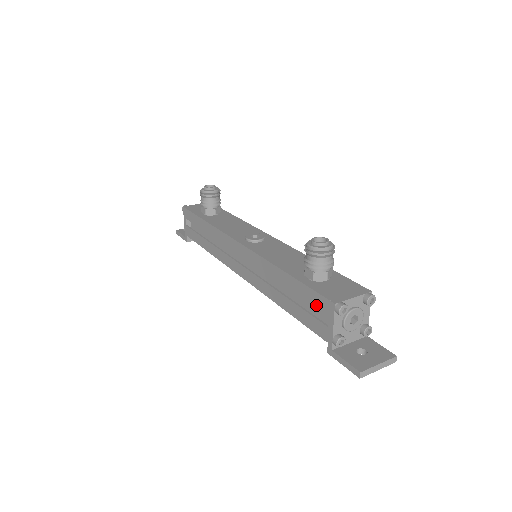
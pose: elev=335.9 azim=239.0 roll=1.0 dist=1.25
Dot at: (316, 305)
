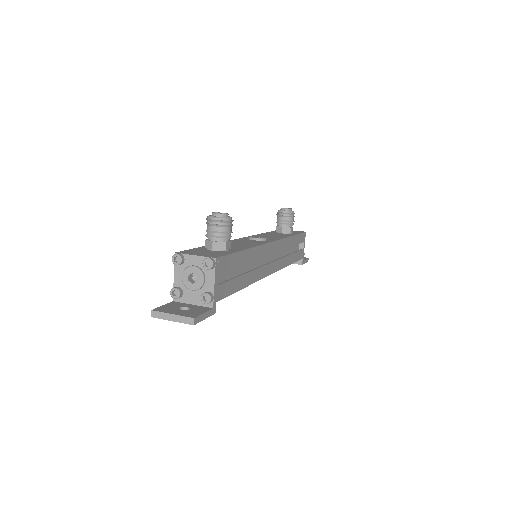
Dot at: occluded
